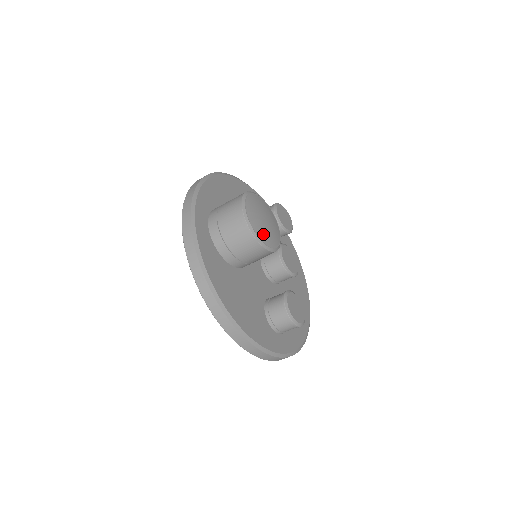
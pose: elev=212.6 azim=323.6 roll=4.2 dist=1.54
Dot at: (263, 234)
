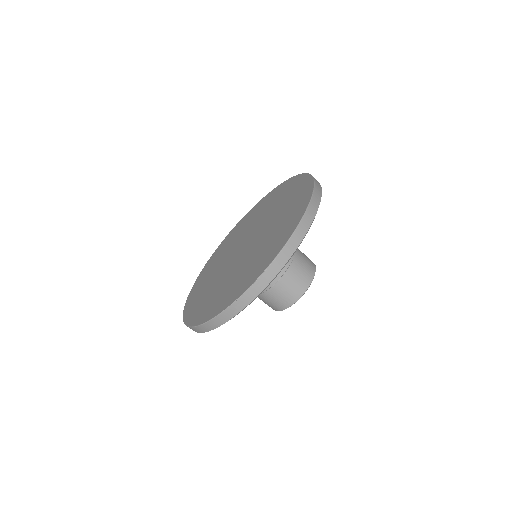
Dot at: occluded
